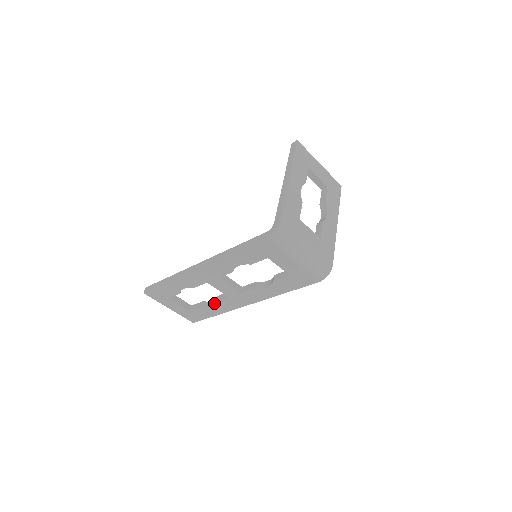
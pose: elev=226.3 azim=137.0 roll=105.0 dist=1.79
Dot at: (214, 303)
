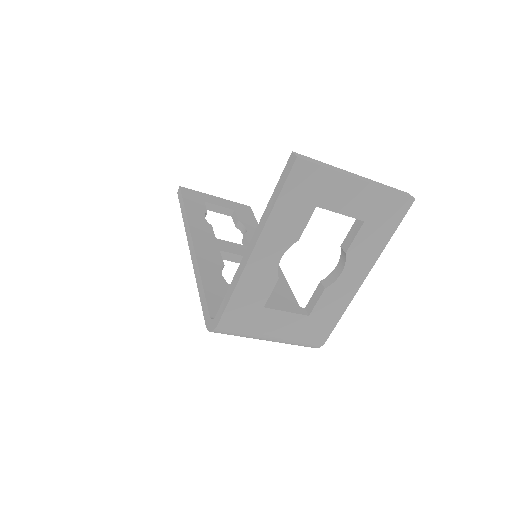
Dot at: occluded
